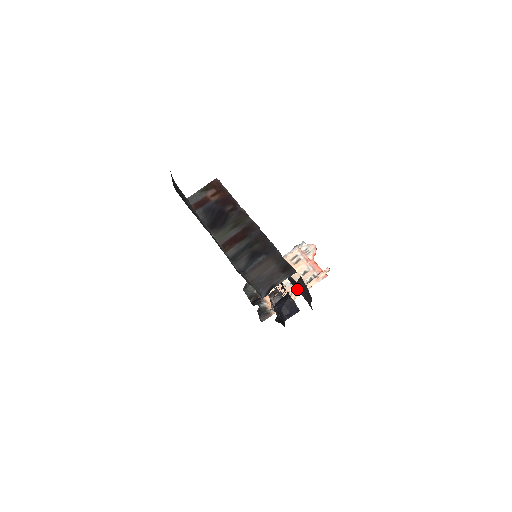
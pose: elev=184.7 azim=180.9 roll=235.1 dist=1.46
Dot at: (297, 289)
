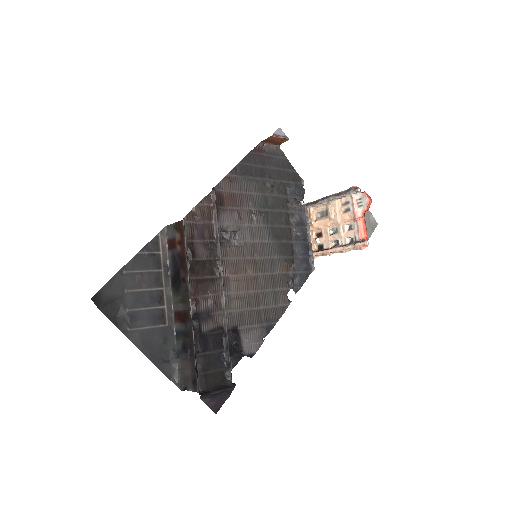
Dot at: (201, 399)
